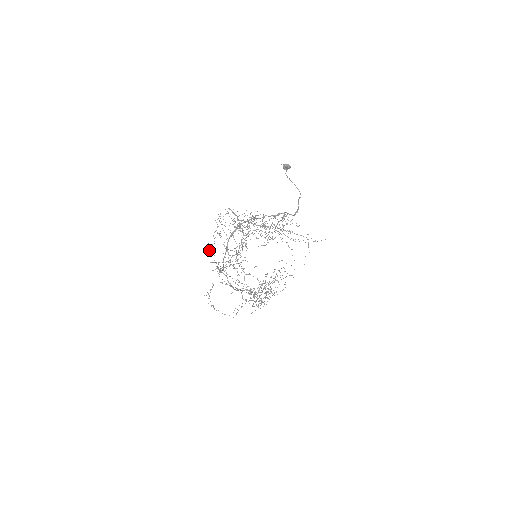
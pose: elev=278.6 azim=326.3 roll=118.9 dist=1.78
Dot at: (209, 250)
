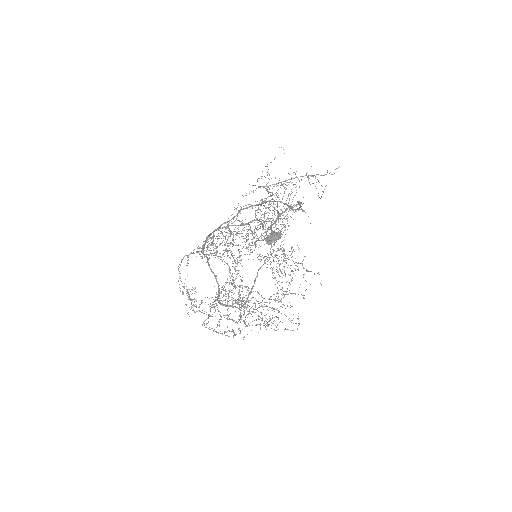
Dot at: occluded
